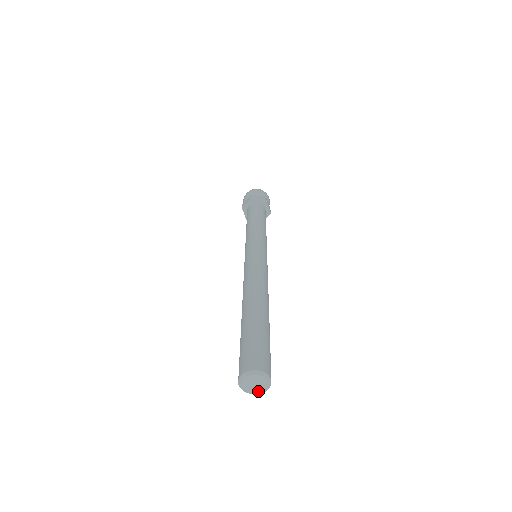
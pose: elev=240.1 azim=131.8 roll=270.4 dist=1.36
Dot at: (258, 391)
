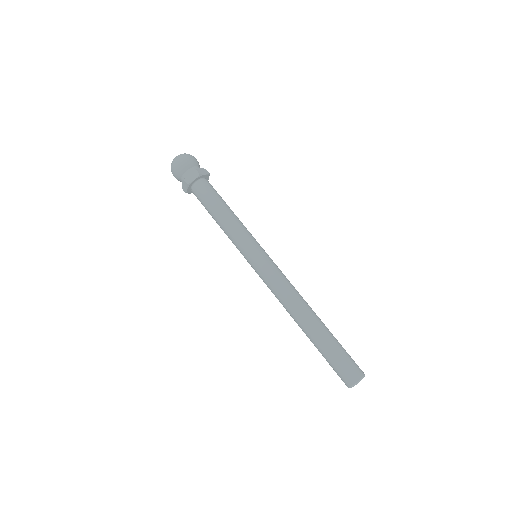
Dot at: occluded
